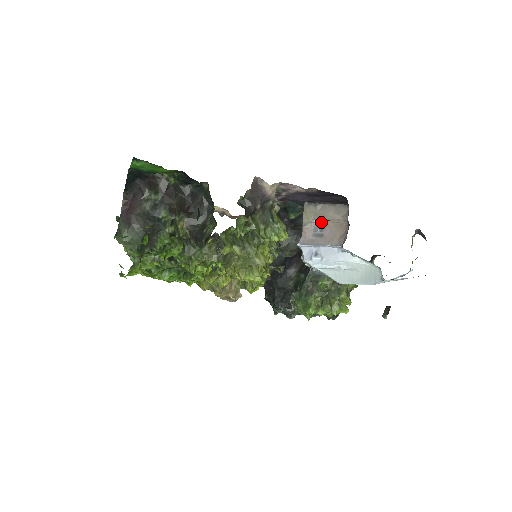
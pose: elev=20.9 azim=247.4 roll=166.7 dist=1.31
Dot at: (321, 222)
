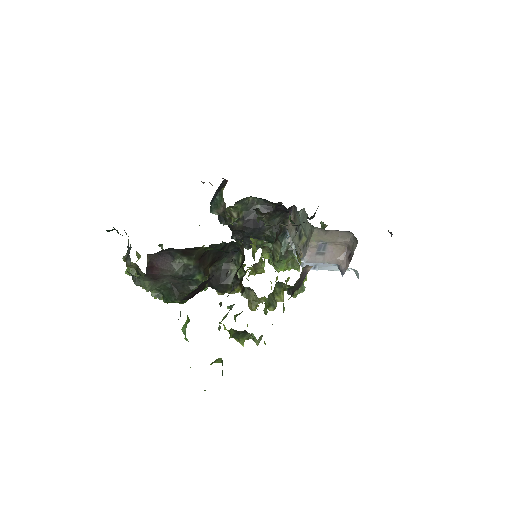
Dot at: (325, 243)
